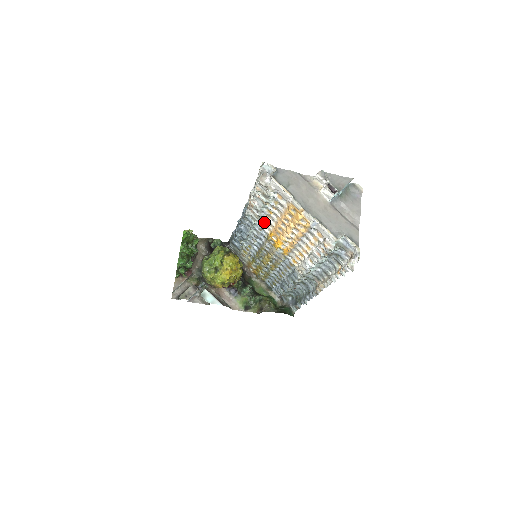
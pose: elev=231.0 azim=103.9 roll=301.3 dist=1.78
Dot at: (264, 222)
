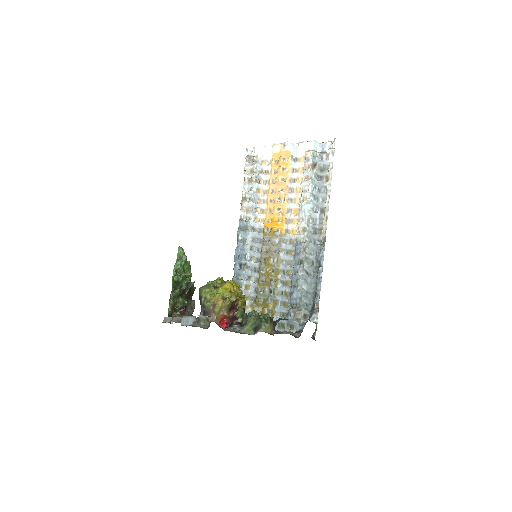
Dot at: (257, 212)
